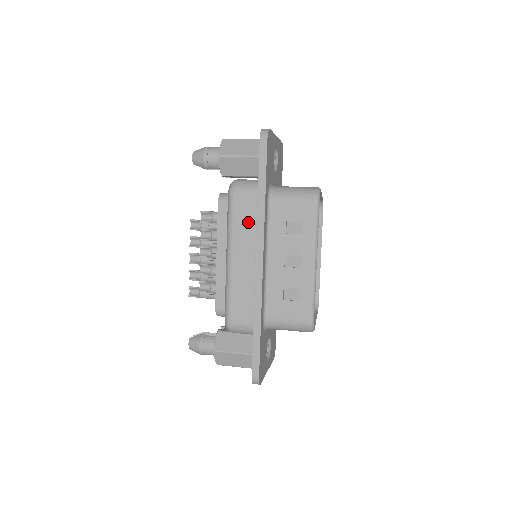
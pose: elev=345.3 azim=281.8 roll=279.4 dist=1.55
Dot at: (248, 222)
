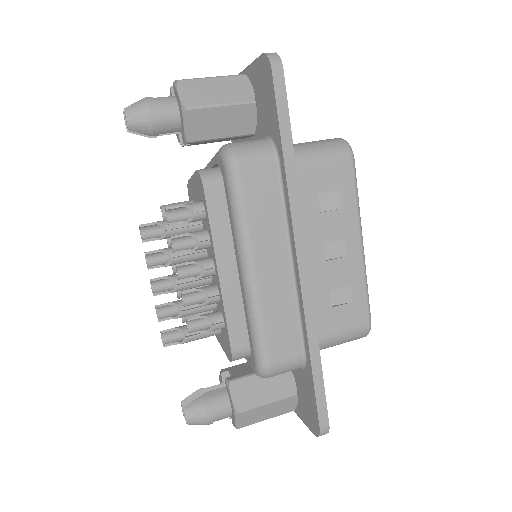
Dot at: (270, 207)
